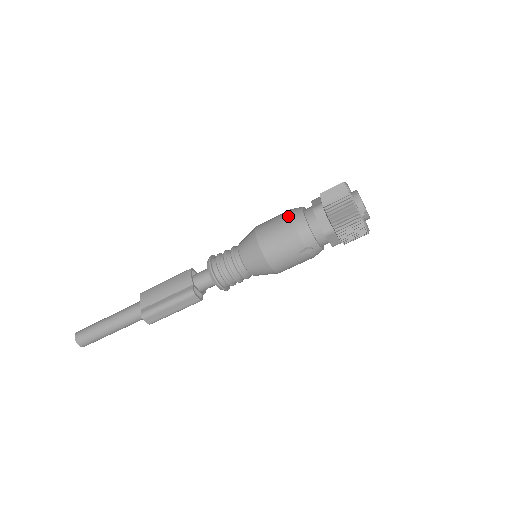
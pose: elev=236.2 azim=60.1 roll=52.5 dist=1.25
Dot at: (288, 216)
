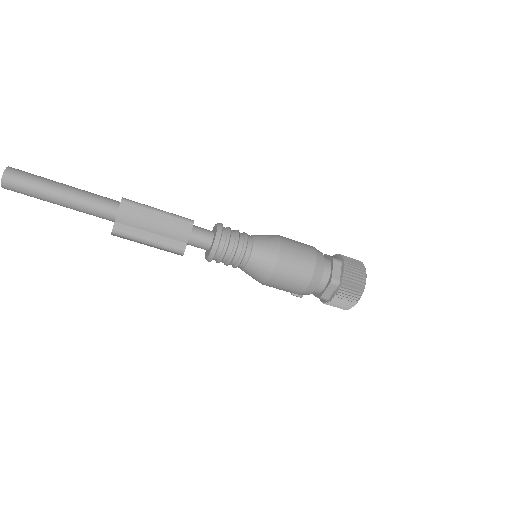
Dot at: (312, 269)
